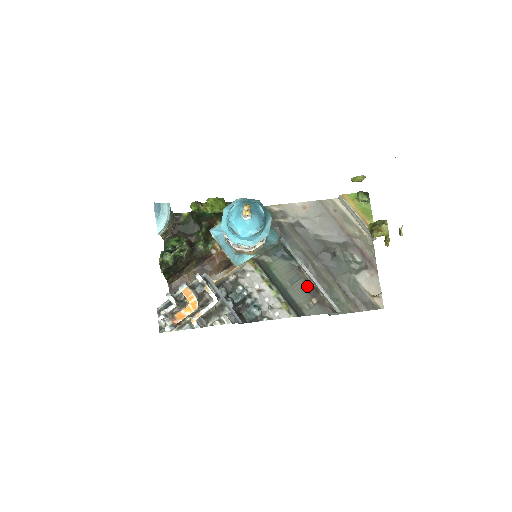
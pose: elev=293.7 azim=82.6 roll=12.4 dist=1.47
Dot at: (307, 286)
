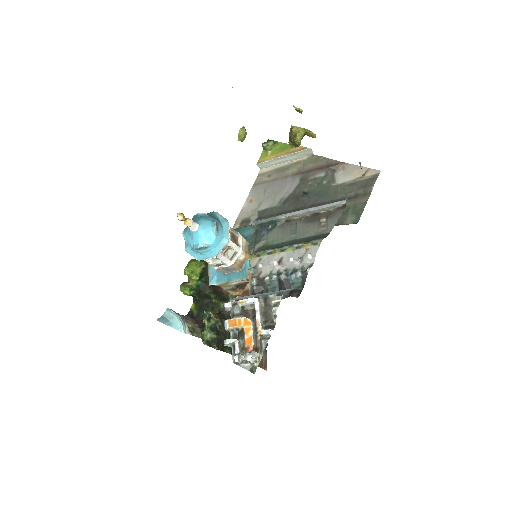
Dot at: (307, 221)
